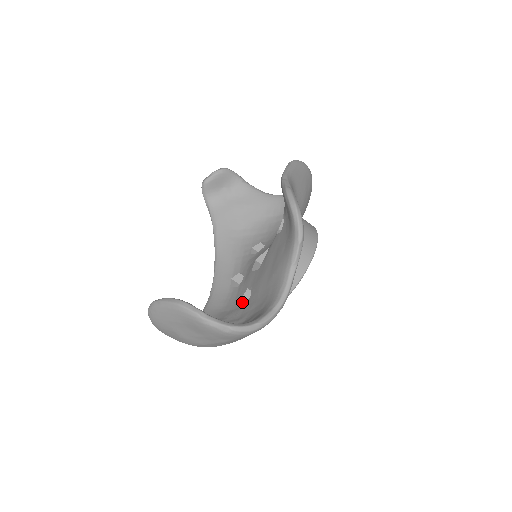
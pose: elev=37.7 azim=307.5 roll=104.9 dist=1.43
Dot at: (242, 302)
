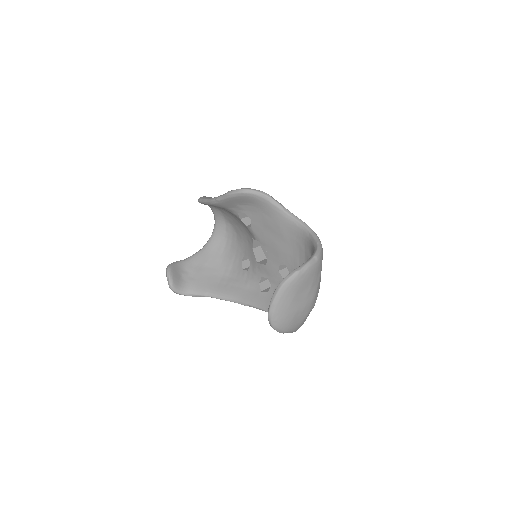
Dot at: occluded
